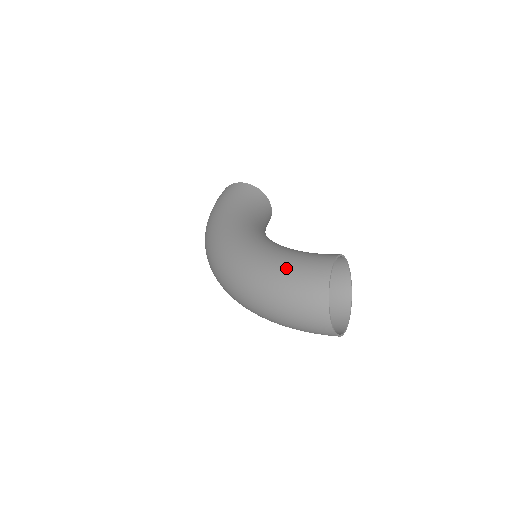
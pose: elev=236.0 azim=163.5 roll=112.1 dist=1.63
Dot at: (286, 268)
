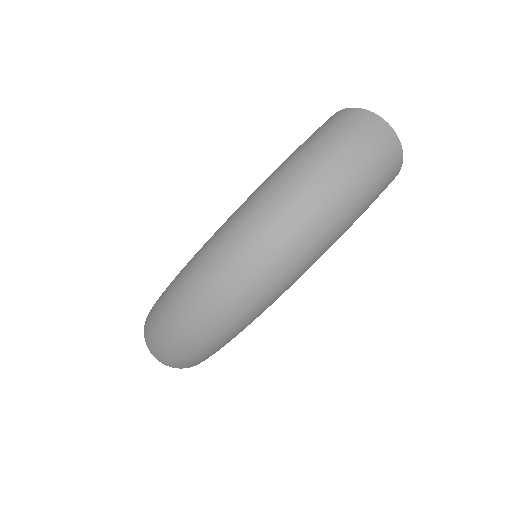
Dot at: (305, 141)
